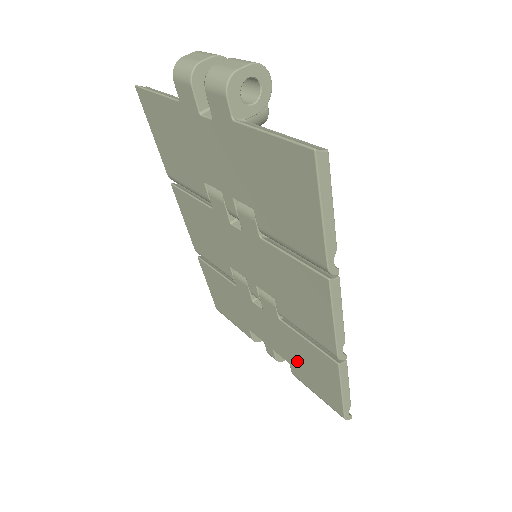
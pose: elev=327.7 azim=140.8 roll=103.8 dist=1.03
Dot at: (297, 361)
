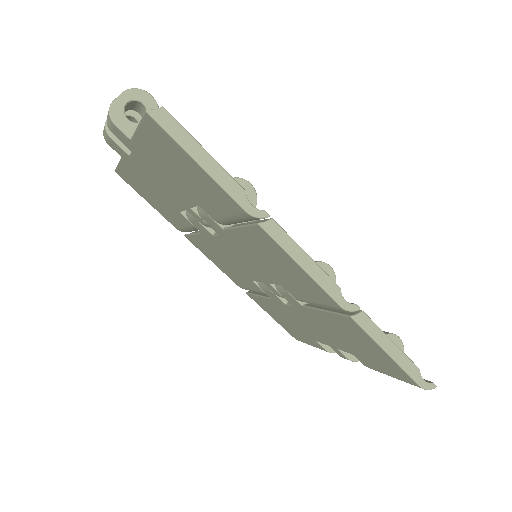
Dot at: (349, 345)
